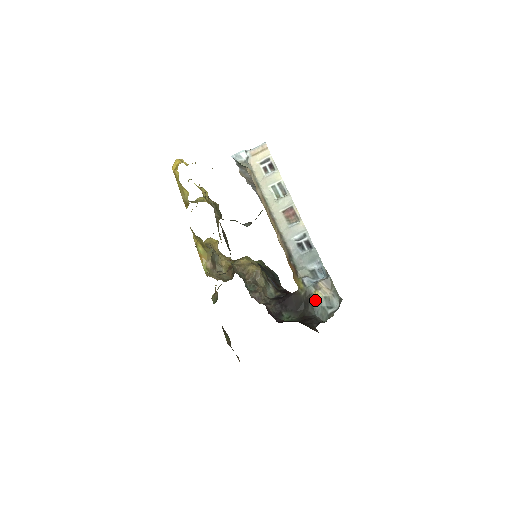
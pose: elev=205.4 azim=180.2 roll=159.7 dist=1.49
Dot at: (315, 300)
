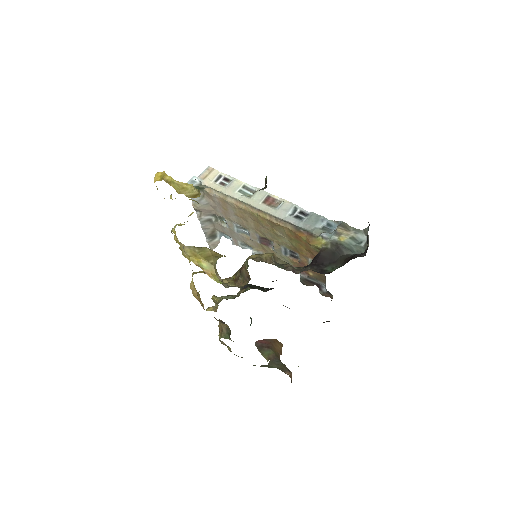
Dot at: (344, 244)
